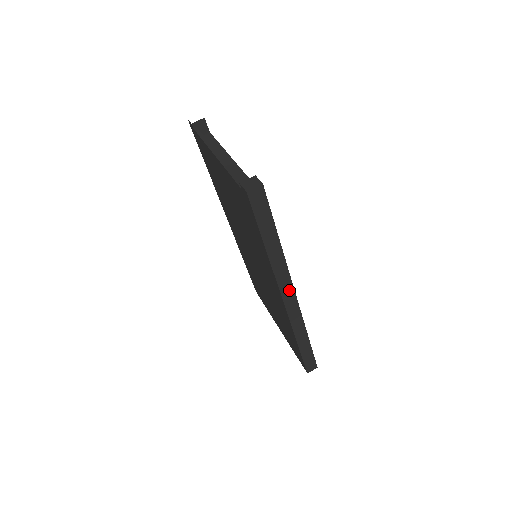
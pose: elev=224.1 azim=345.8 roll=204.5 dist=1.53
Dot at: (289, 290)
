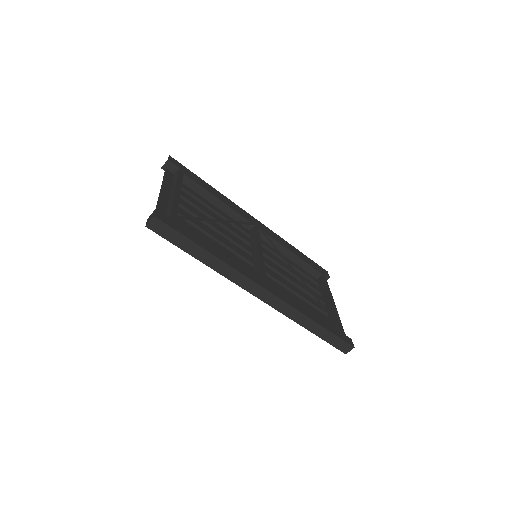
Dot at: (254, 287)
